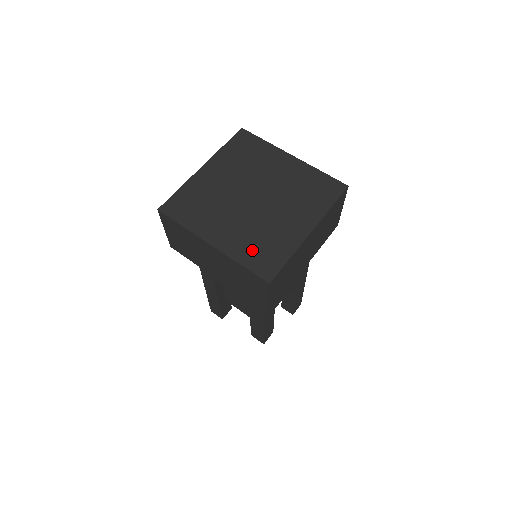
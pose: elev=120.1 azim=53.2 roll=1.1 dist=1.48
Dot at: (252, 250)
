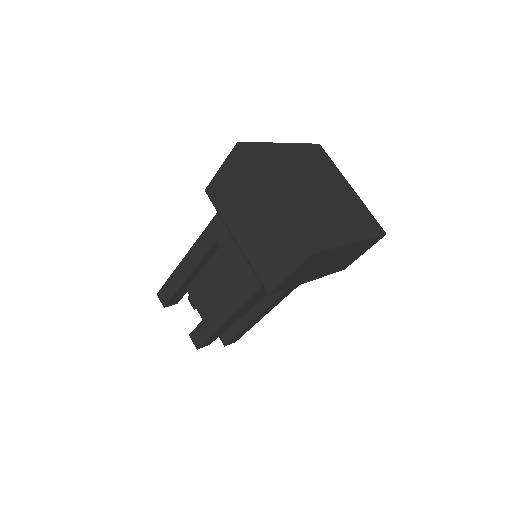
Dot at: (305, 222)
